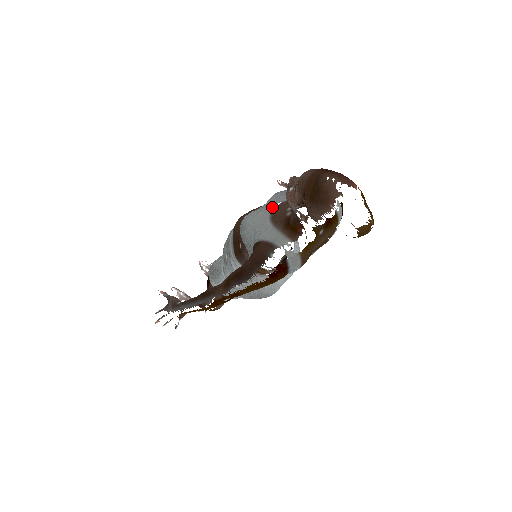
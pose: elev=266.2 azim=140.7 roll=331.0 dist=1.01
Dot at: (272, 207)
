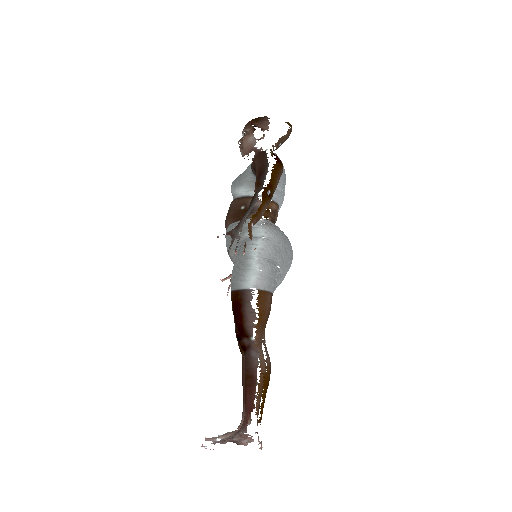
Dot at: occluded
